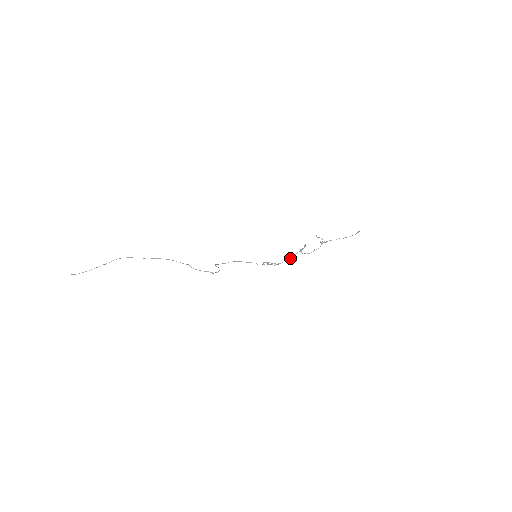
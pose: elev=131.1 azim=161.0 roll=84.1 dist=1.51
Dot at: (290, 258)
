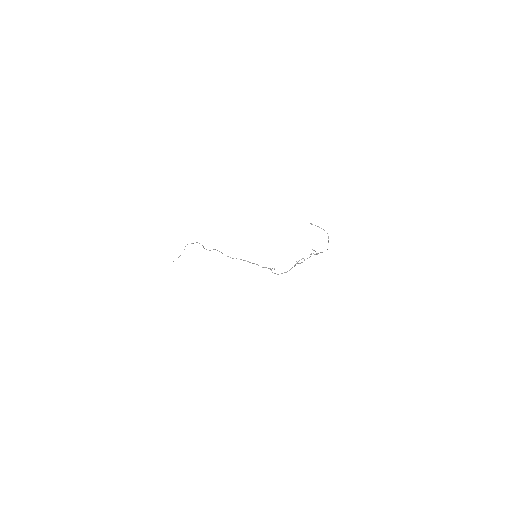
Dot at: (290, 269)
